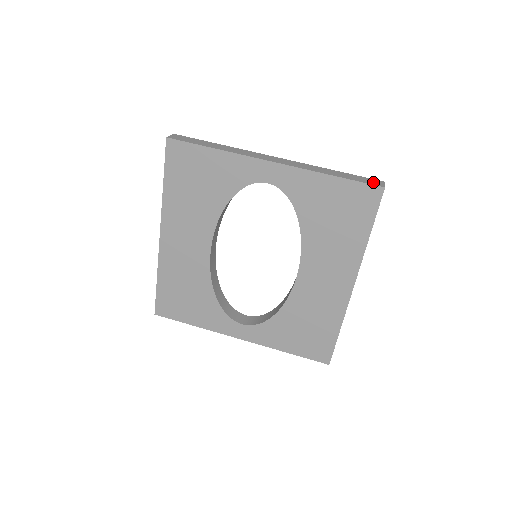
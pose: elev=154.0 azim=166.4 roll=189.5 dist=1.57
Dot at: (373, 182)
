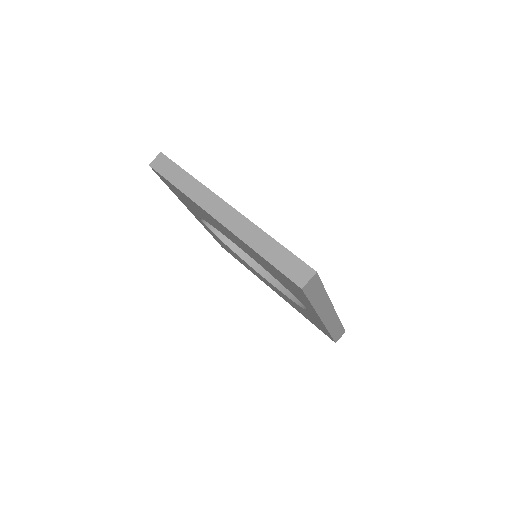
Dot at: (339, 337)
